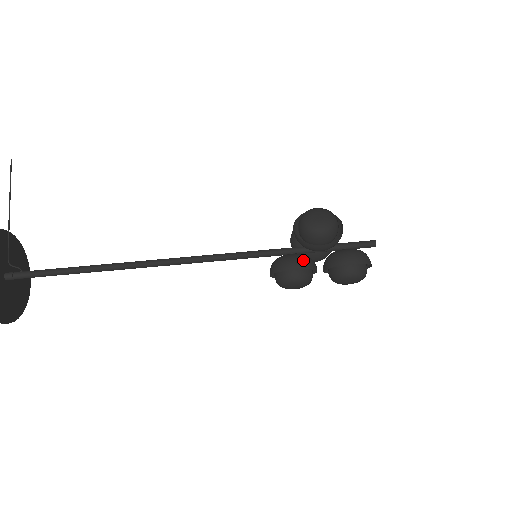
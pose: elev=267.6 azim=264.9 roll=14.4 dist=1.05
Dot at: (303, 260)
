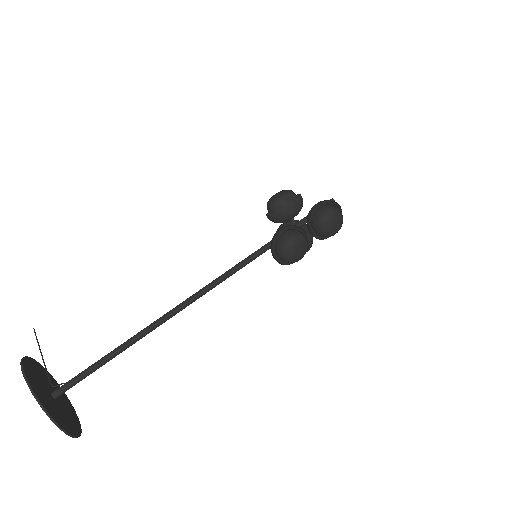
Dot at: (288, 225)
